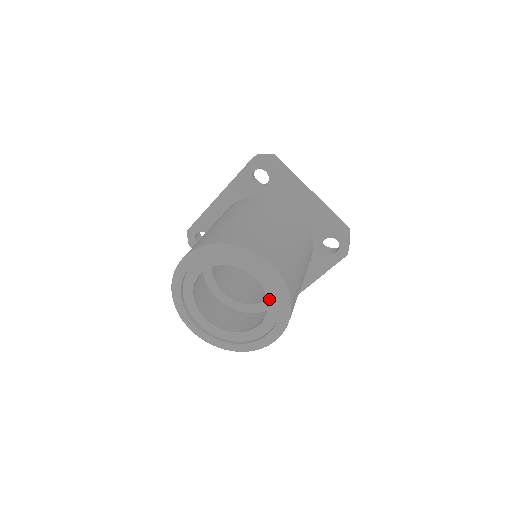
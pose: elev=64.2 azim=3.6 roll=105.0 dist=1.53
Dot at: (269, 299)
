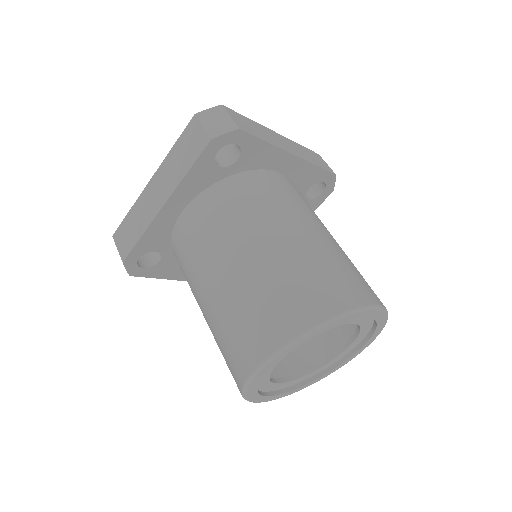
Dot at: (362, 329)
